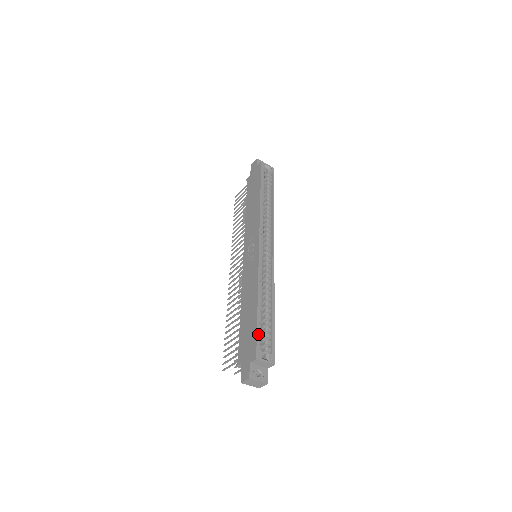
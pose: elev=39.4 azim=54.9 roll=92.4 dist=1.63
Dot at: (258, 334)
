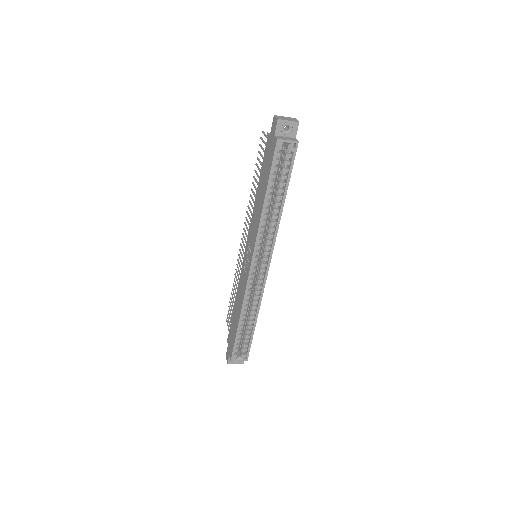
Dot at: (235, 345)
